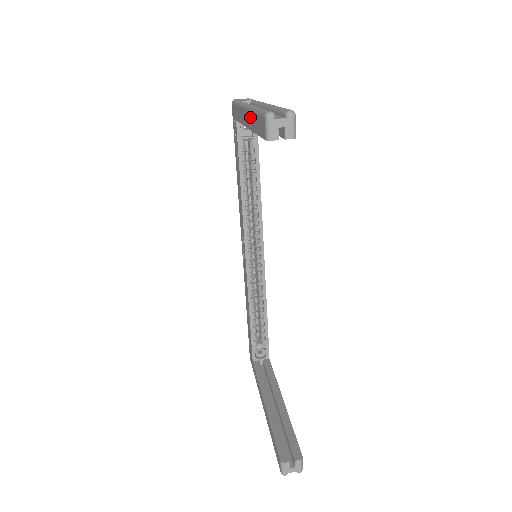
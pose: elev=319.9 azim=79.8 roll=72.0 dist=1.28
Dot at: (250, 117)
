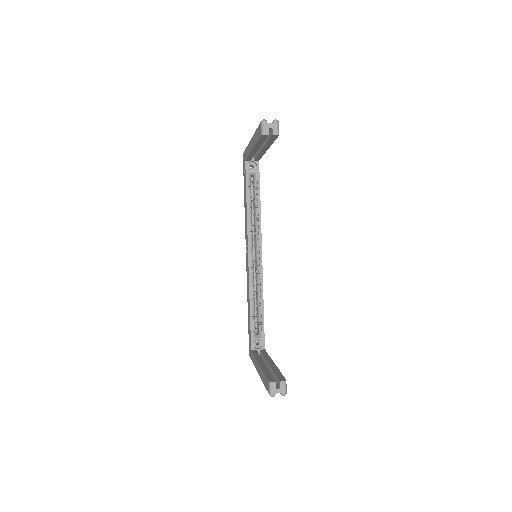
Dot at: (253, 139)
